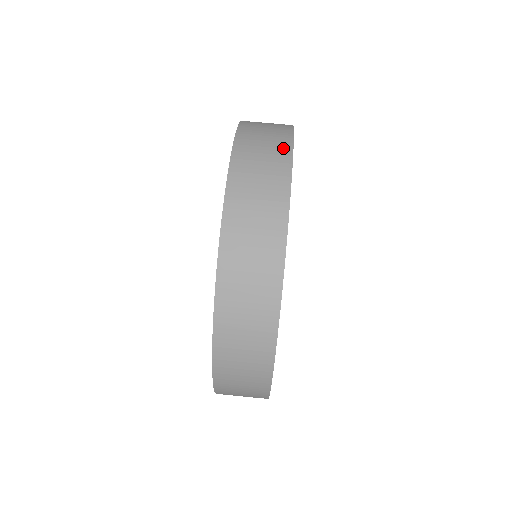
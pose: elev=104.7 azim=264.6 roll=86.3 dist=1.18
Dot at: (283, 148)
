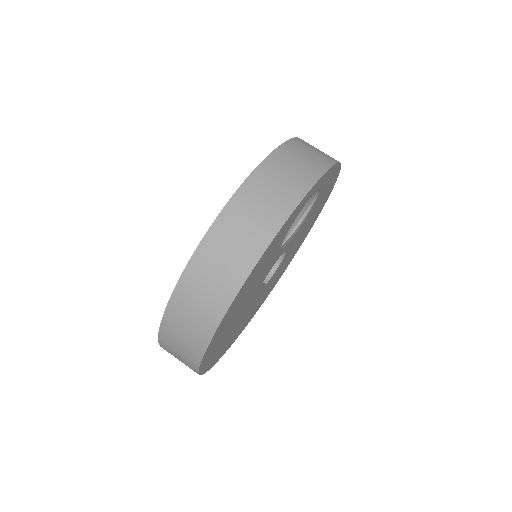
Dot at: (299, 188)
